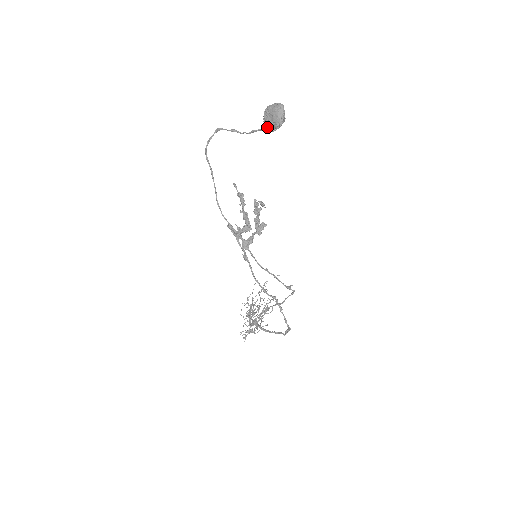
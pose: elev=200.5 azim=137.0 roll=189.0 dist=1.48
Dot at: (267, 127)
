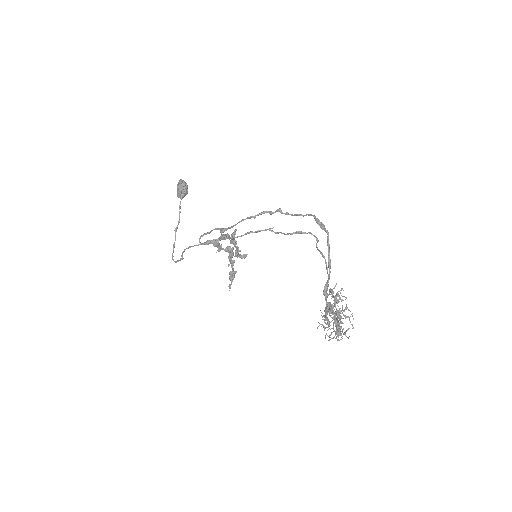
Dot at: (180, 193)
